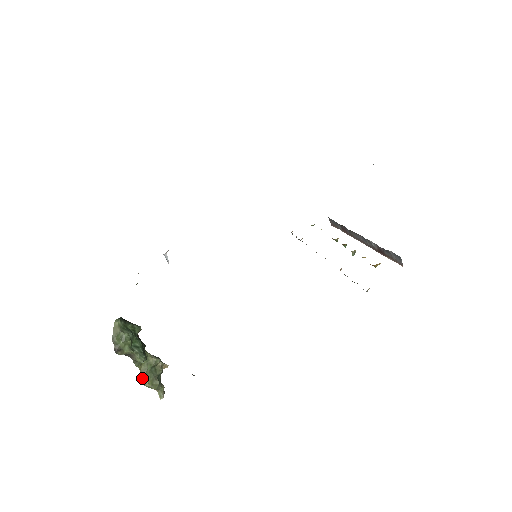
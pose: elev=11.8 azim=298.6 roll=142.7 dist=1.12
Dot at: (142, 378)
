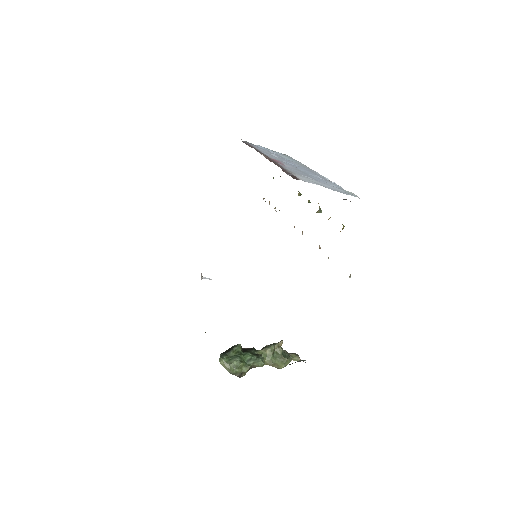
Dot at: occluded
